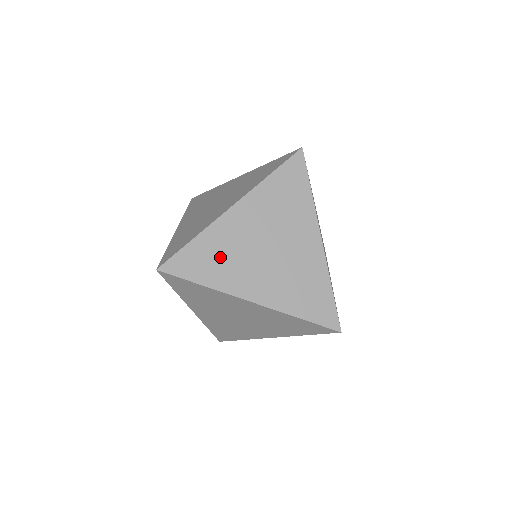
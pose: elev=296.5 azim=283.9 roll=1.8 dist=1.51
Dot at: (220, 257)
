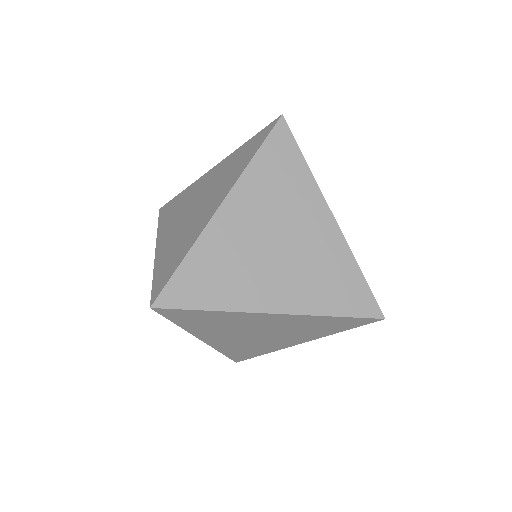
Dot at: (223, 271)
